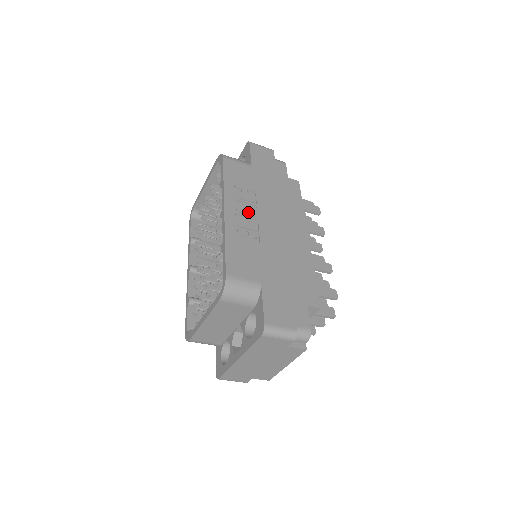
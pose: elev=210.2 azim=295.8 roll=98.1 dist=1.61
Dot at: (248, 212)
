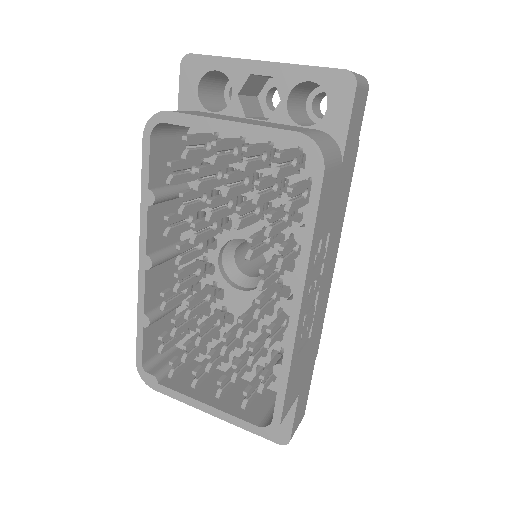
Dot at: (316, 286)
